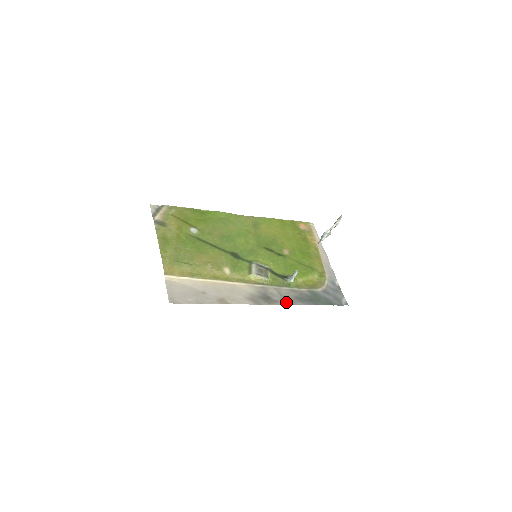
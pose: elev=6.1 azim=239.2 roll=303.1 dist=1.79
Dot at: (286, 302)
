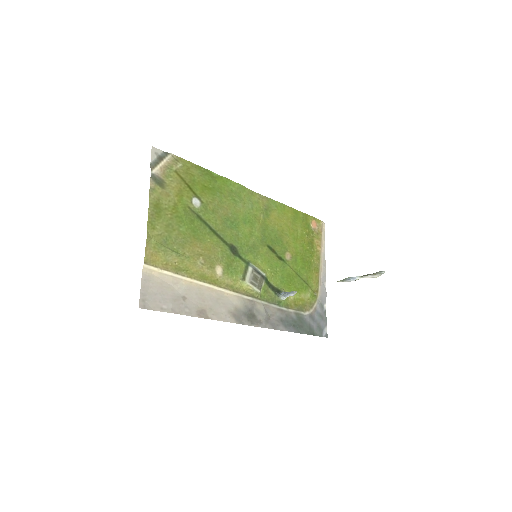
Dot at: (270, 324)
